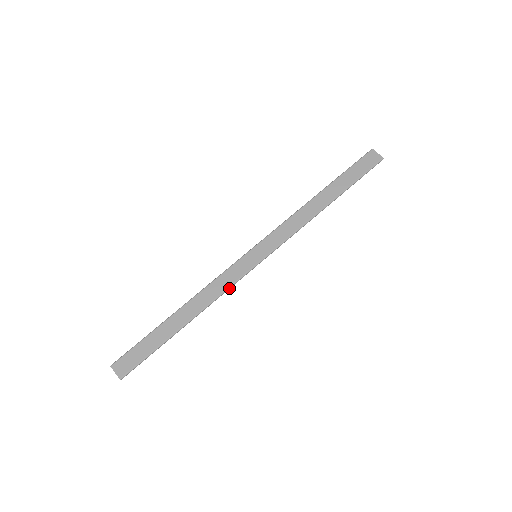
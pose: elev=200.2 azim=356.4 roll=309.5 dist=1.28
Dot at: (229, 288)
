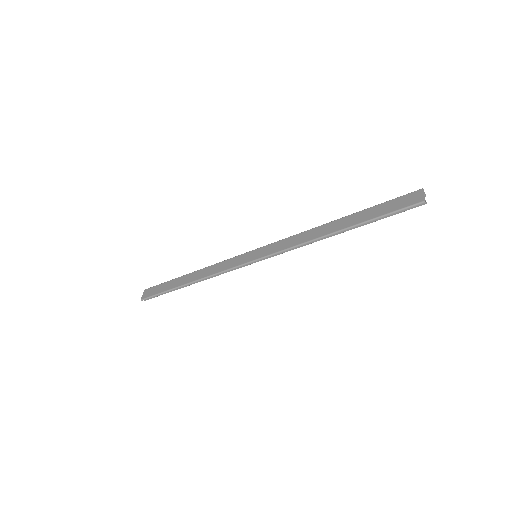
Dot at: (223, 272)
